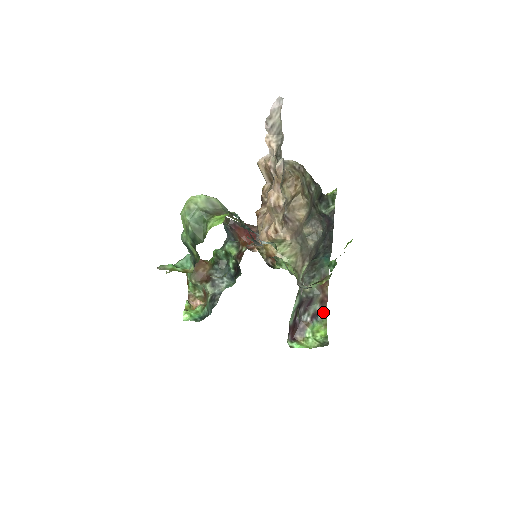
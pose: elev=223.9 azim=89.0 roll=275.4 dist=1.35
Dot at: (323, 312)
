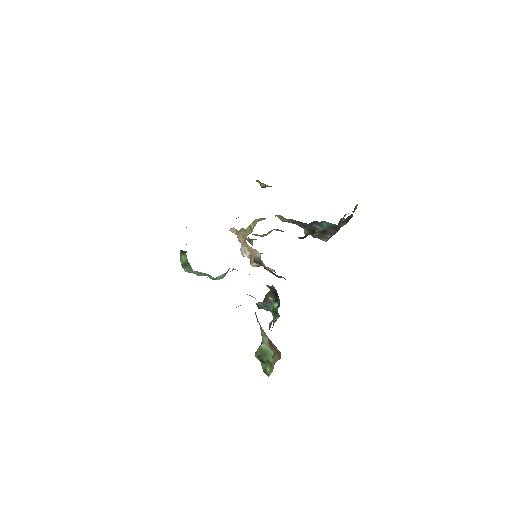
Dot at: (352, 215)
